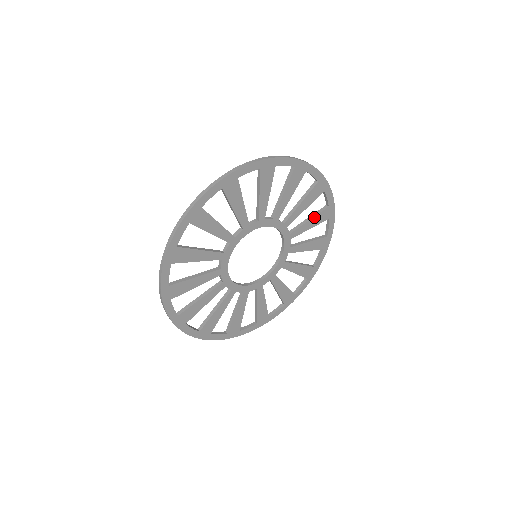
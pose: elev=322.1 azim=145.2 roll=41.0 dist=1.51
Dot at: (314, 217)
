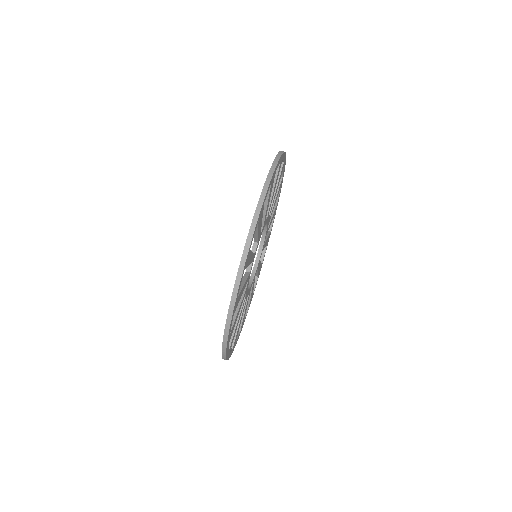
Dot at: (268, 200)
